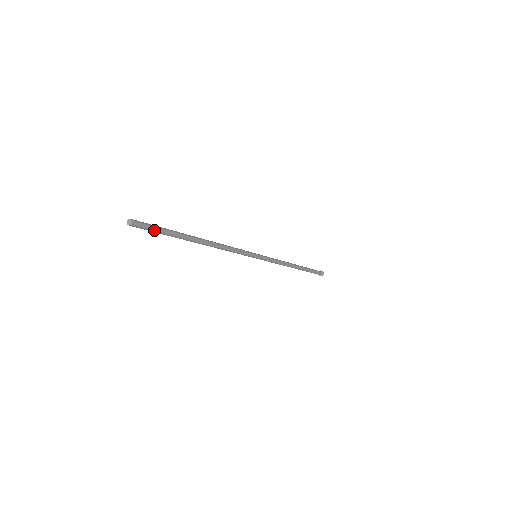
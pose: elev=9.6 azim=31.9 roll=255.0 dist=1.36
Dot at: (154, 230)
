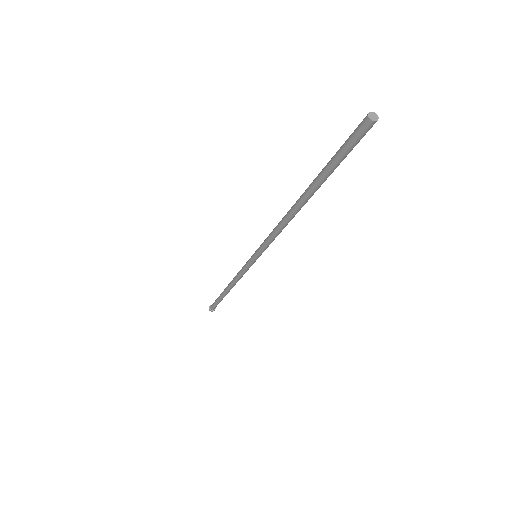
Dot at: (351, 147)
